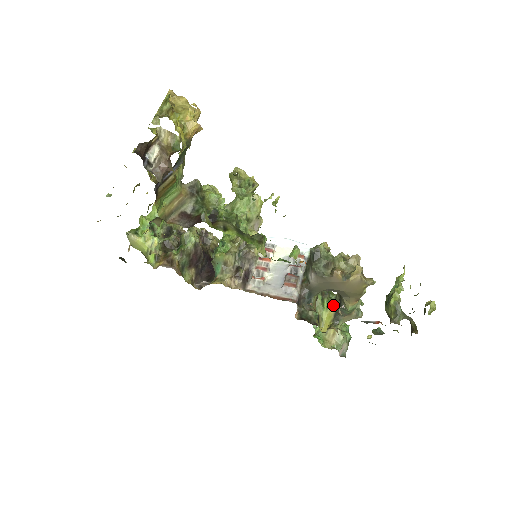
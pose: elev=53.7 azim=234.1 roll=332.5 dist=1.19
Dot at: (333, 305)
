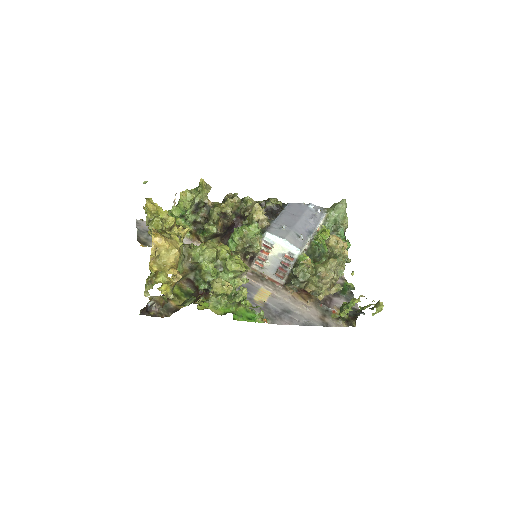
Dot at: occluded
